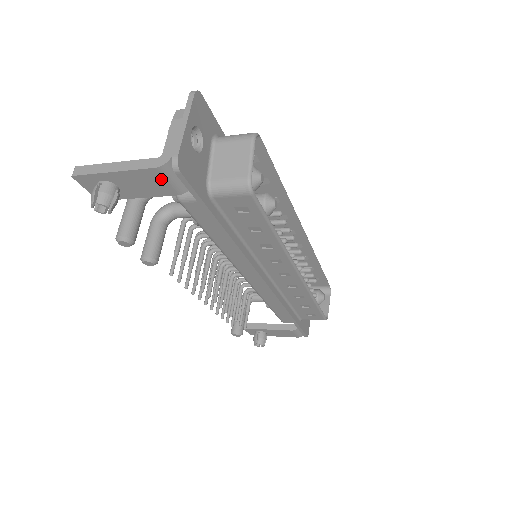
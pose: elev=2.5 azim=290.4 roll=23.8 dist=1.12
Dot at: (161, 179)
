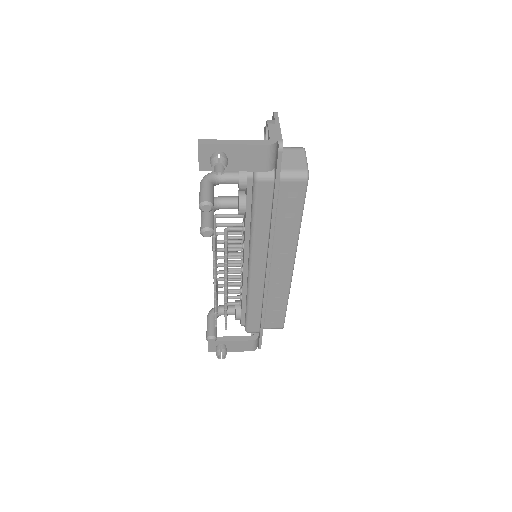
Dot at: (265, 155)
